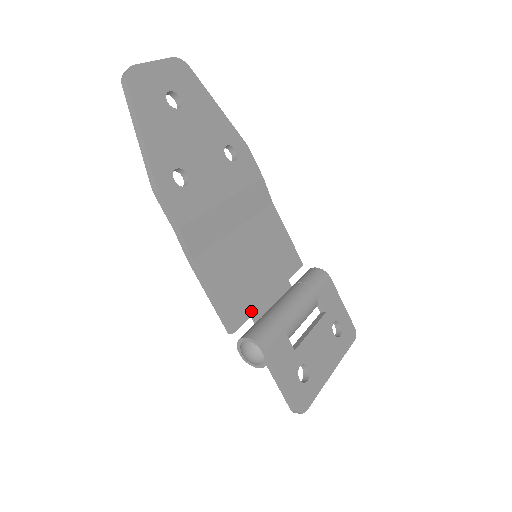
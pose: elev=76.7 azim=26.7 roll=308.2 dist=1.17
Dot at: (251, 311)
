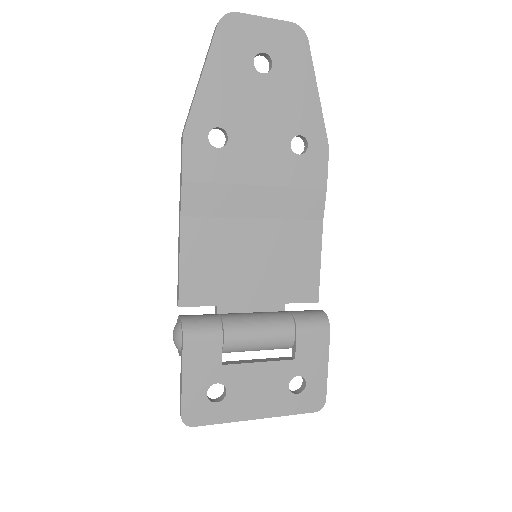
Dot at: (214, 301)
